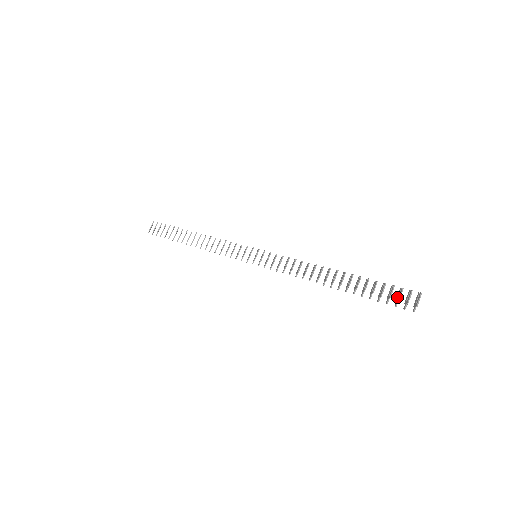
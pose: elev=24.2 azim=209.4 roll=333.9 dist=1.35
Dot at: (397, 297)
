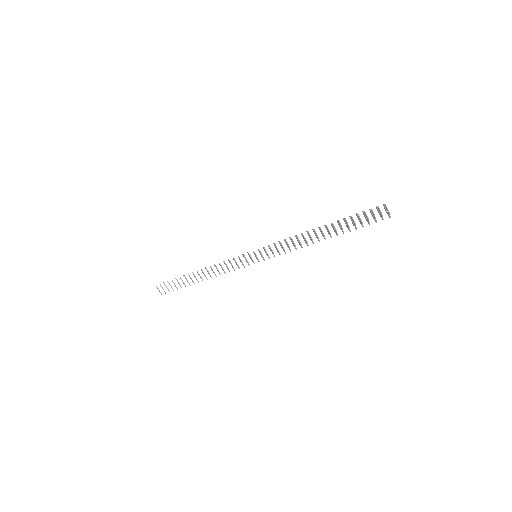
Dot at: (372, 216)
